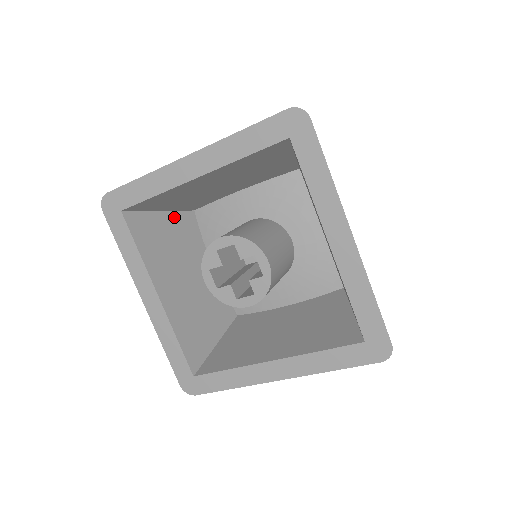
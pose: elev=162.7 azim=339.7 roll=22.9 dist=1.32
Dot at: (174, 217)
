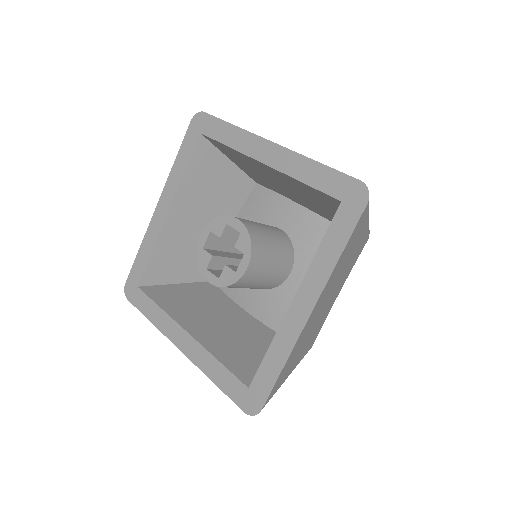
Dot at: (192, 286)
